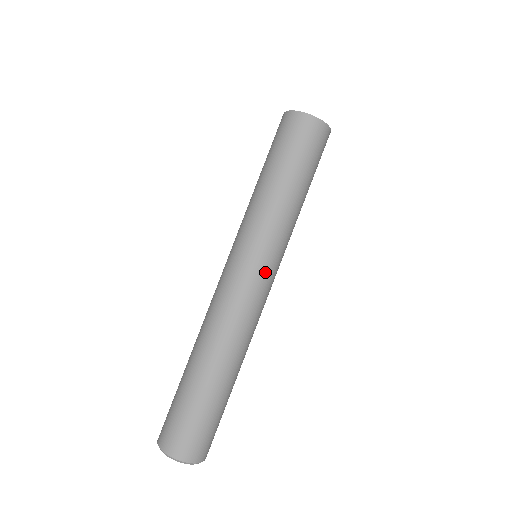
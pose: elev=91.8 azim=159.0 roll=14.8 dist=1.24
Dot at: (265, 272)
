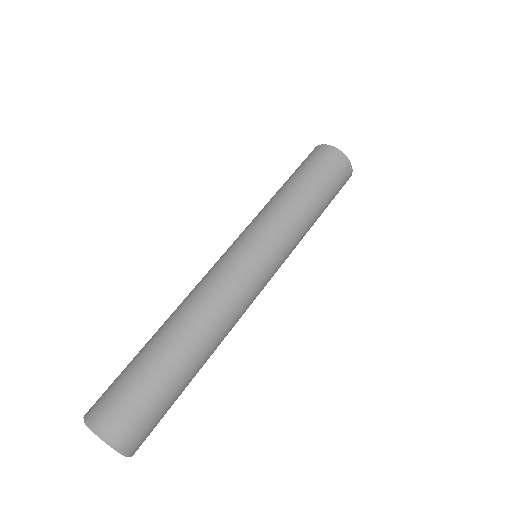
Dot at: (269, 274)
